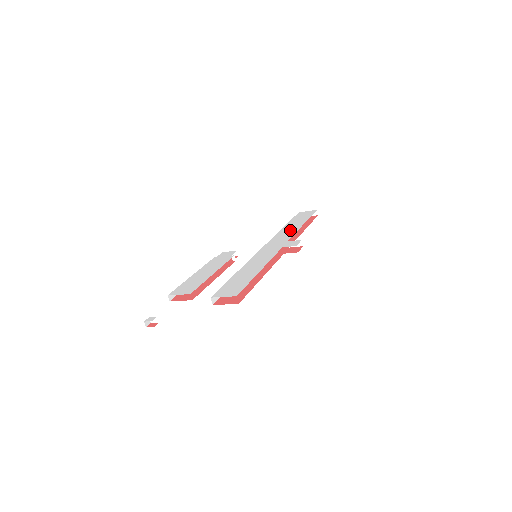
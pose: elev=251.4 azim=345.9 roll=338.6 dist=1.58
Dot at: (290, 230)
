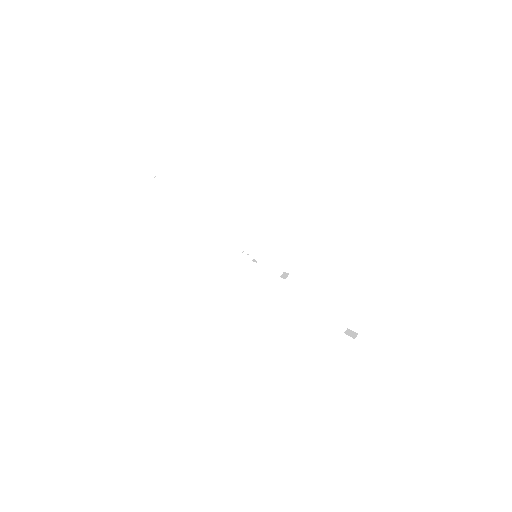
Dot at: occluded
